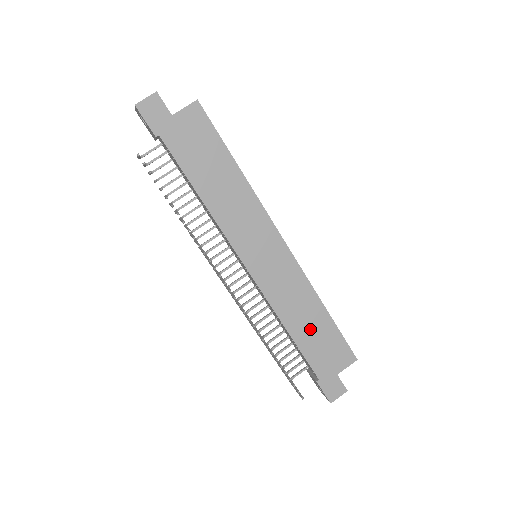
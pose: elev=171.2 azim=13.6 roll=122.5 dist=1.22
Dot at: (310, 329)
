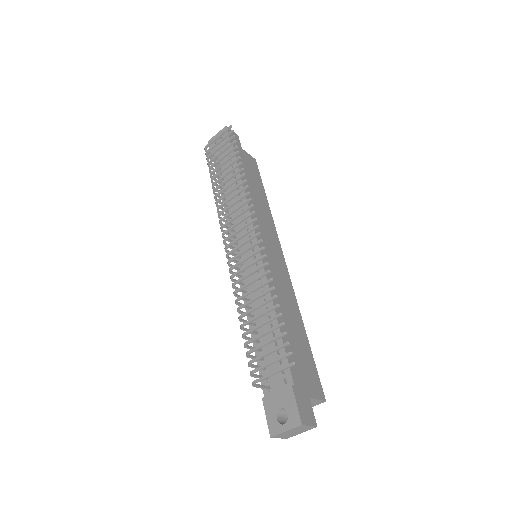
Dot at: (292, 331)
